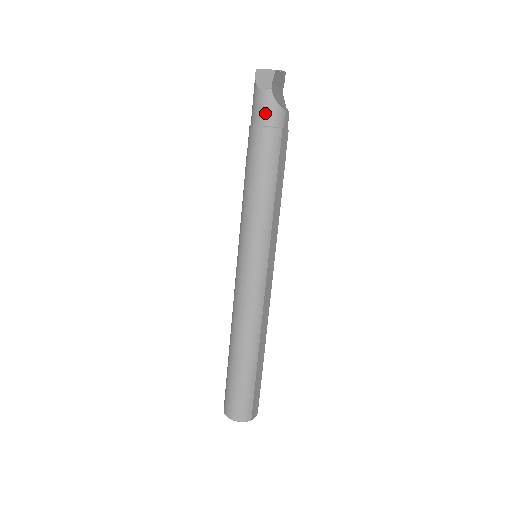
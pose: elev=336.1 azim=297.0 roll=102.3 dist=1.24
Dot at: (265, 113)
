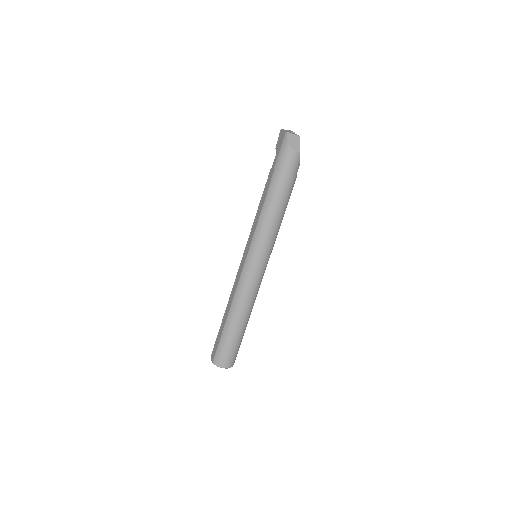
Dot at: (293, 166)
